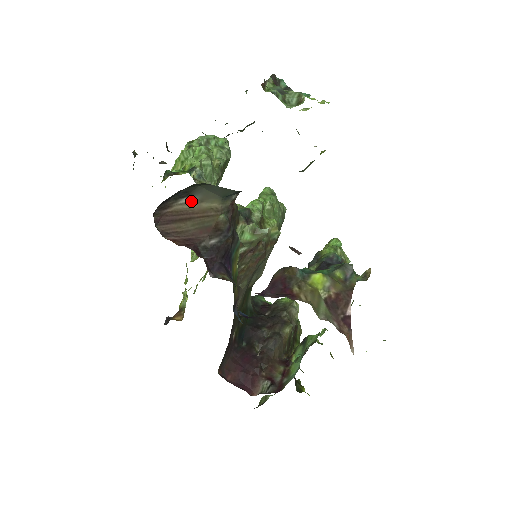
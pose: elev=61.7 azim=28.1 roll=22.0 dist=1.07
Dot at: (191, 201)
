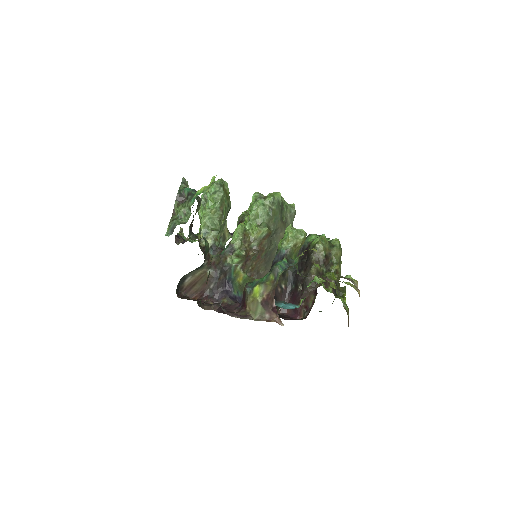
Dot at: (190, 278)
